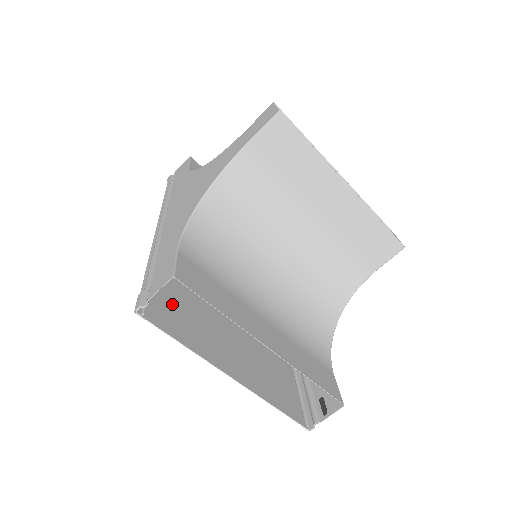
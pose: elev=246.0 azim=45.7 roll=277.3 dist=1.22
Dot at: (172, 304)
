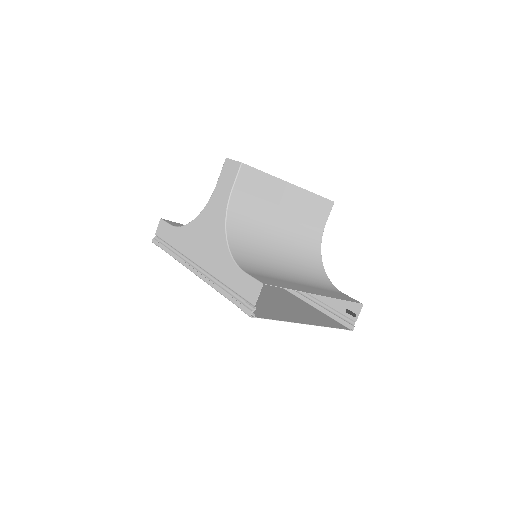
Dot at: occluded
